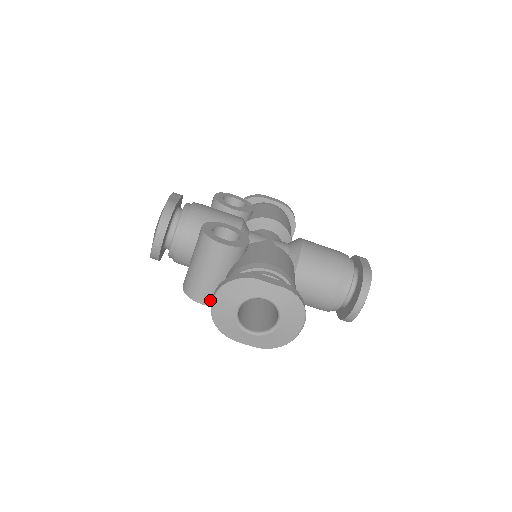
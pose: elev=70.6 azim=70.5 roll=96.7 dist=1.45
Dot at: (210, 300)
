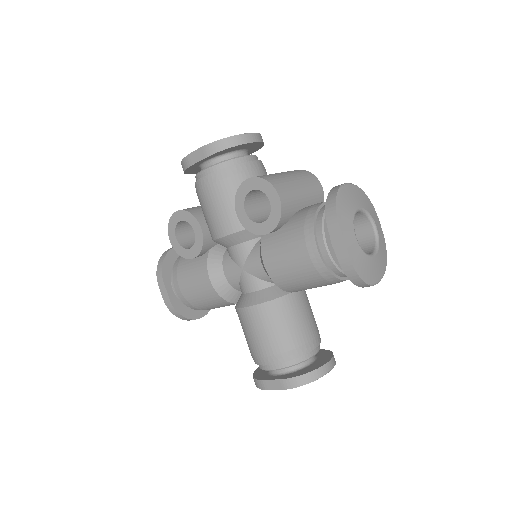
Dot at: (286, 204)
